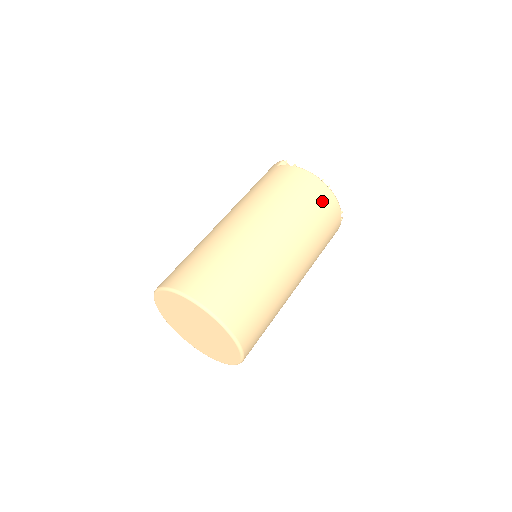
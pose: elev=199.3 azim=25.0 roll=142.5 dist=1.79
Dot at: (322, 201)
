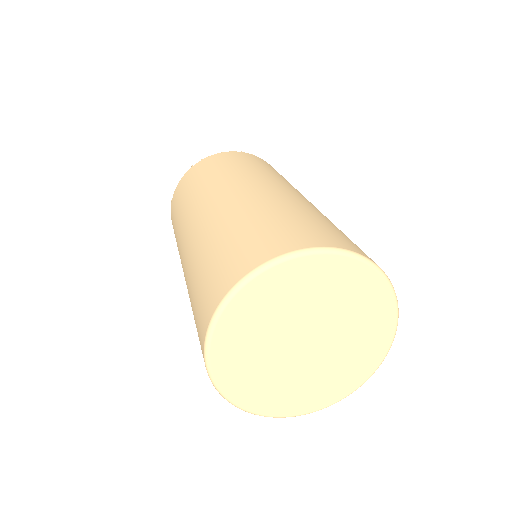
Dot at: (210, 164)
